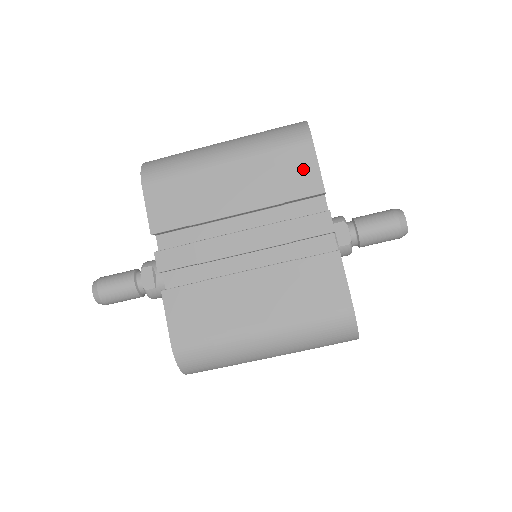
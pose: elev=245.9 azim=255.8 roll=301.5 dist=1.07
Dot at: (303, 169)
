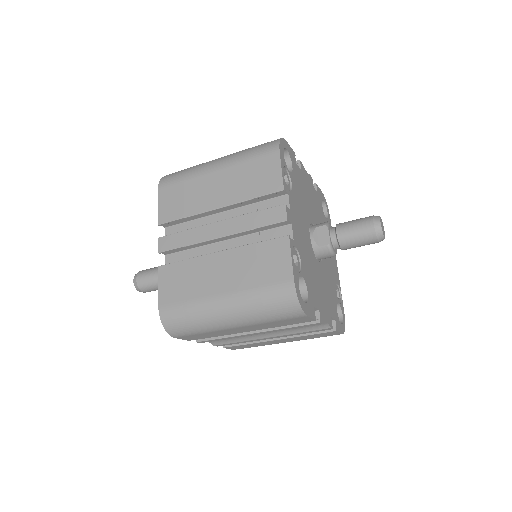
Dot at: (269, 173)
